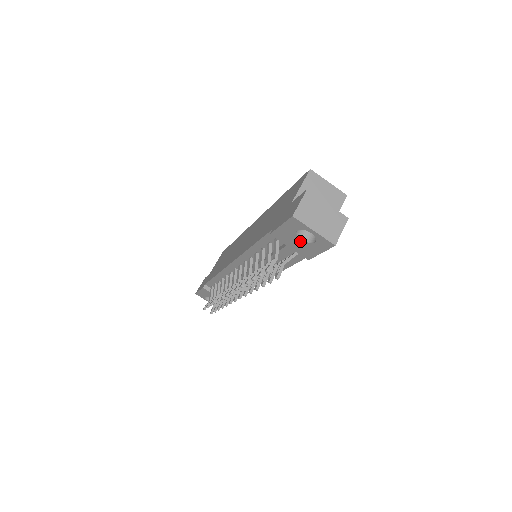
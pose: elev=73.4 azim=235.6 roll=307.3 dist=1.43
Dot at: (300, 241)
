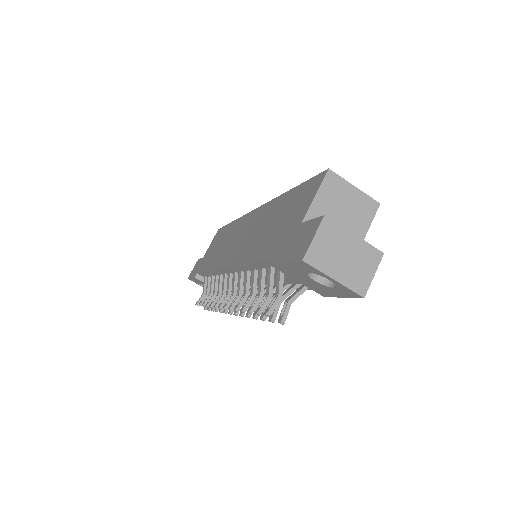
Dot at: (313, 281)
